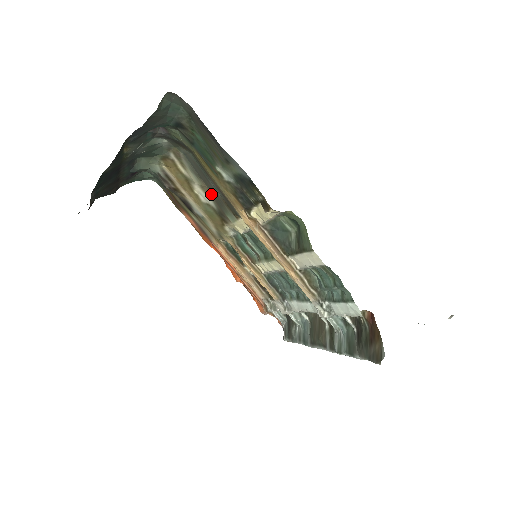
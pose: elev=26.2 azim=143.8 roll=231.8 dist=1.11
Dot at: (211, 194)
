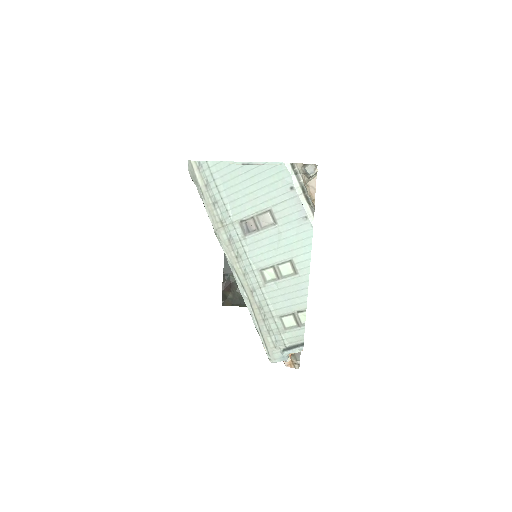
Dot at: occluded
